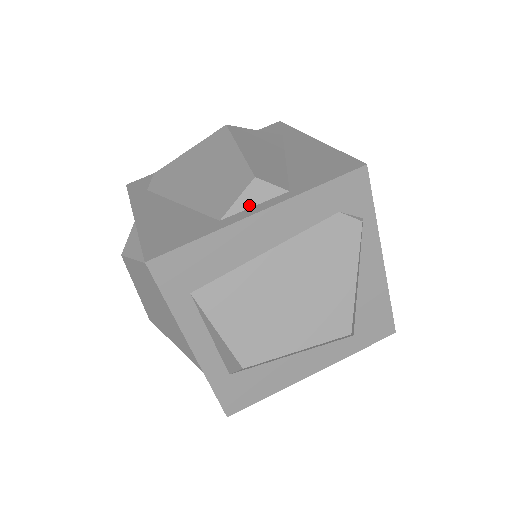
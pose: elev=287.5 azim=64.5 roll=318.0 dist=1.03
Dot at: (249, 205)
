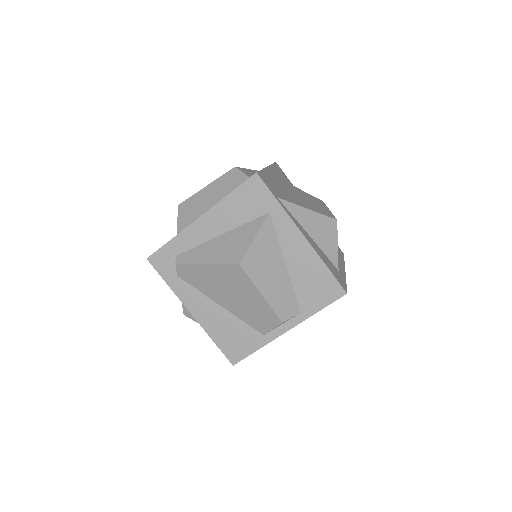
Dot at: (279, 326)
